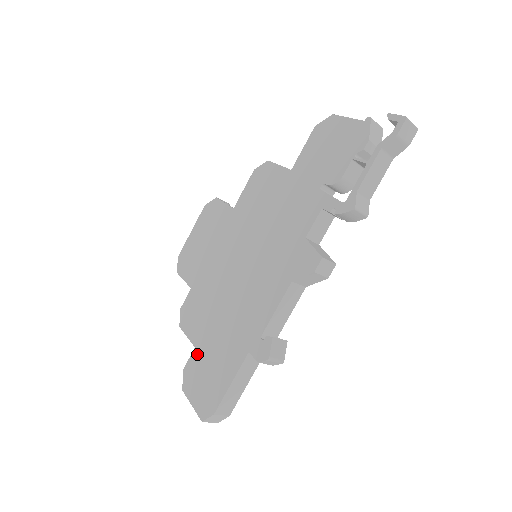
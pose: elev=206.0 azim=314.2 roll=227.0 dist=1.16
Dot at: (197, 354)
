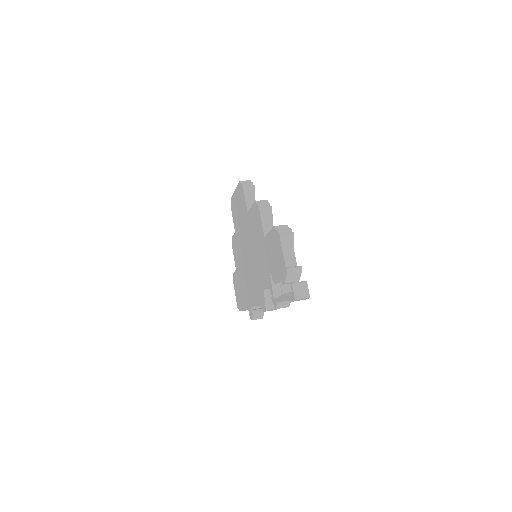
Dot at: (236, 275)
